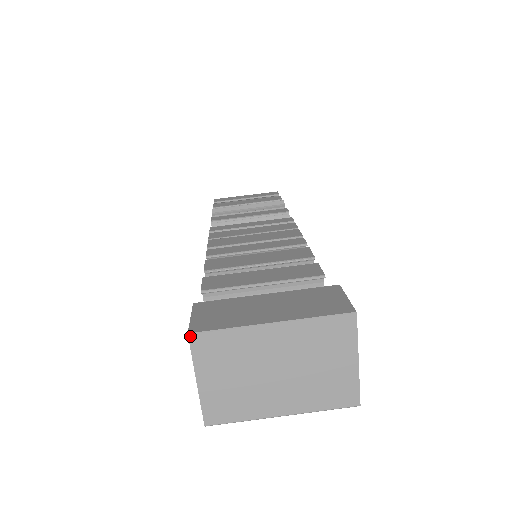
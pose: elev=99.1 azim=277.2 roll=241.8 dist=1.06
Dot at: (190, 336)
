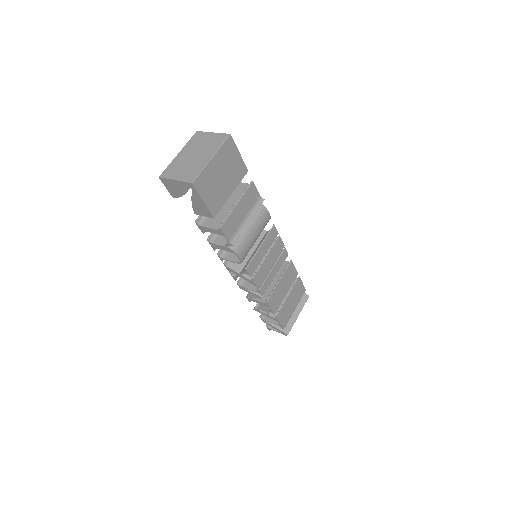
Dot at: (160, 177)
